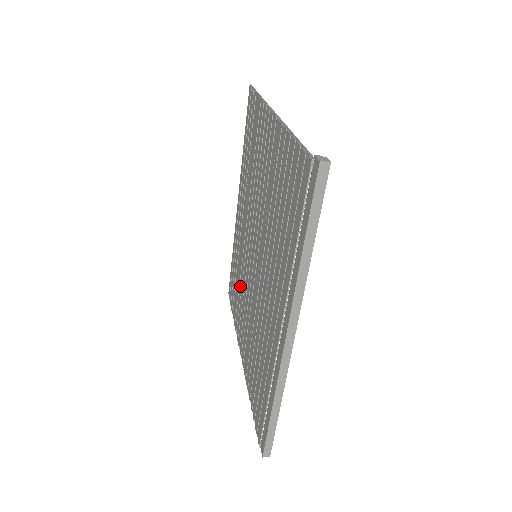
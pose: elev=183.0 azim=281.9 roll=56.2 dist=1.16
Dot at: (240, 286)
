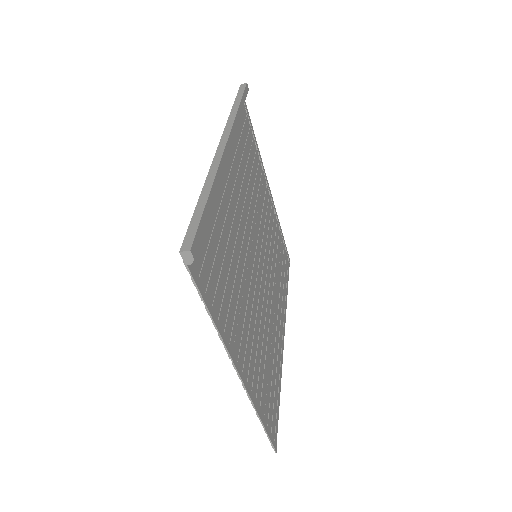
Dot at: (260, 345)
